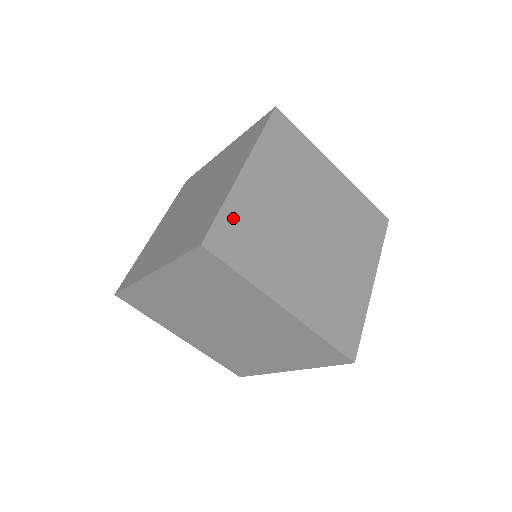
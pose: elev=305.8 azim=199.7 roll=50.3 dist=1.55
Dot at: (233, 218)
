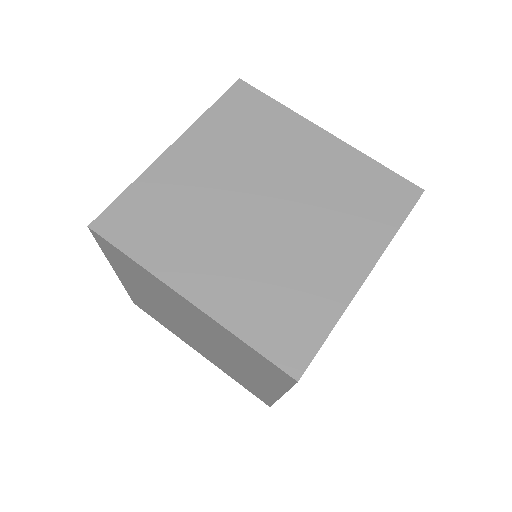
Dot at: occluded
